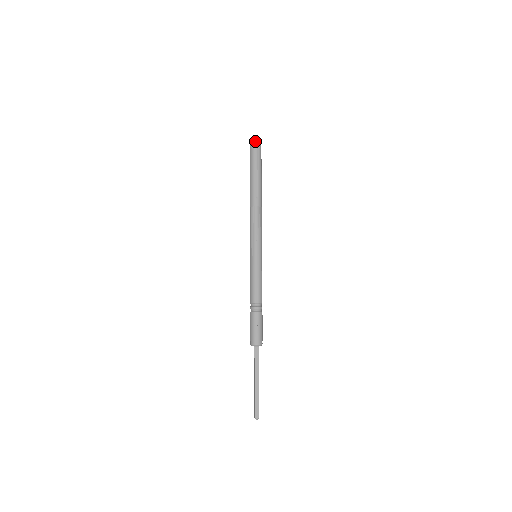
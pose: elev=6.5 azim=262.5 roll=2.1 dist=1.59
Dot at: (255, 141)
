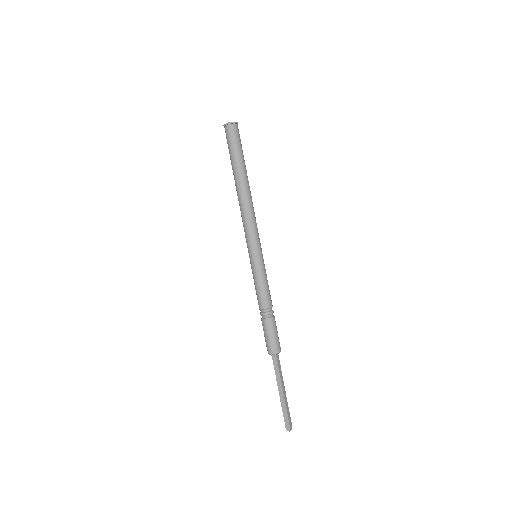
Dot at: (236, 125)
